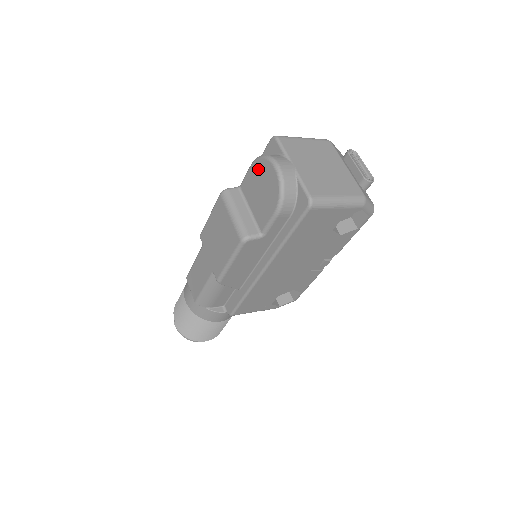
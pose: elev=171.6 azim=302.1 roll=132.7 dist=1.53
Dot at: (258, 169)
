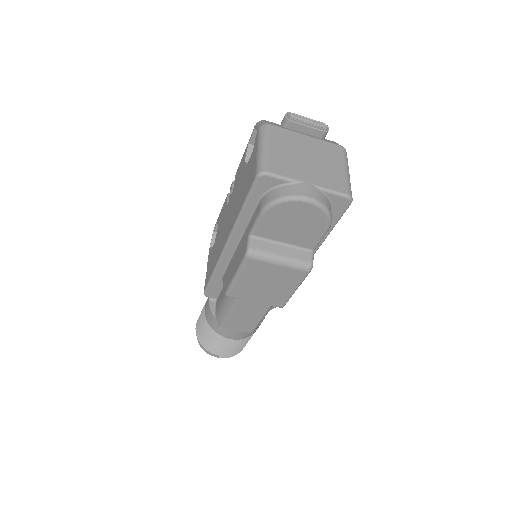
Dot at: (279, 213)
